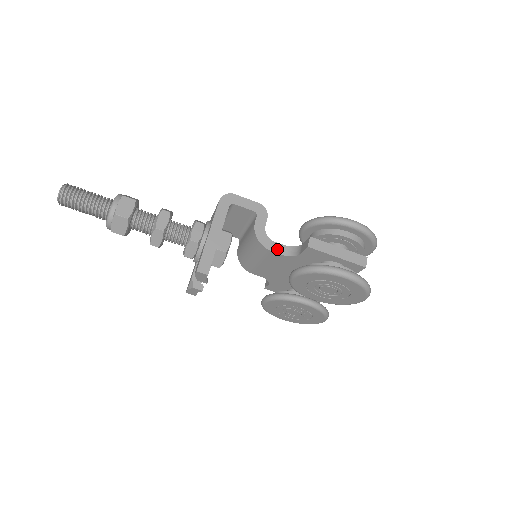
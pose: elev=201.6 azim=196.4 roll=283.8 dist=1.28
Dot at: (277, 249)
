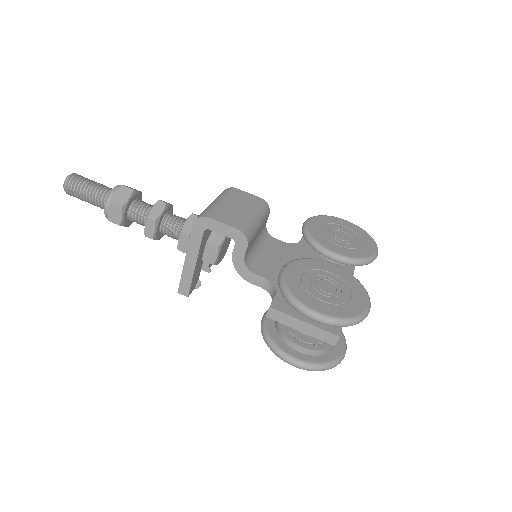
Dot at: (257, 282)
